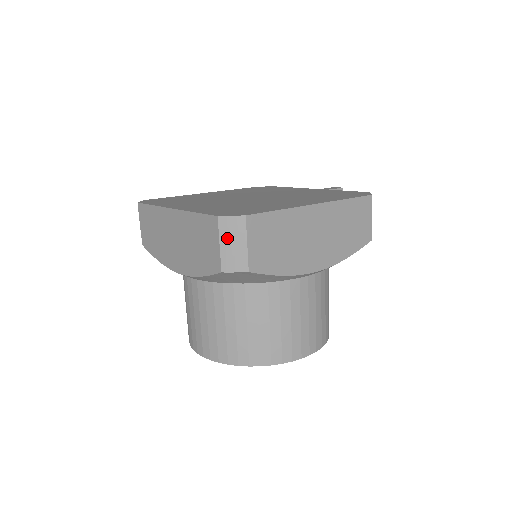
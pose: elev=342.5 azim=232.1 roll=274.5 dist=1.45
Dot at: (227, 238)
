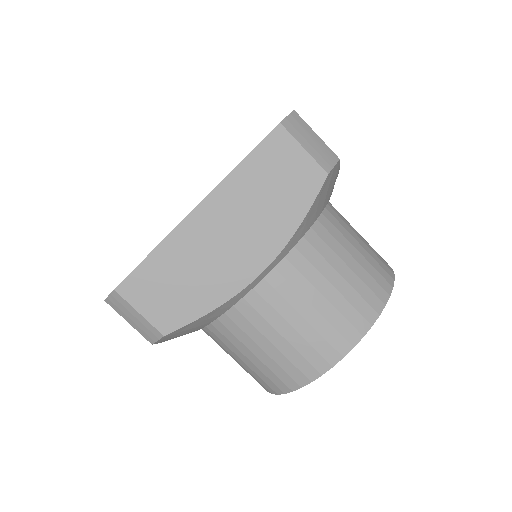
Dot at: (303, 138)
